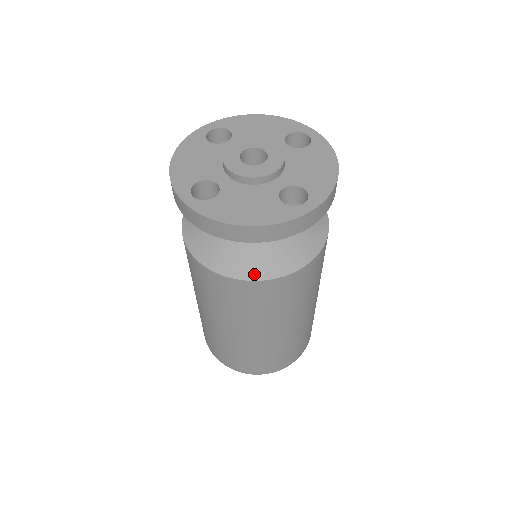
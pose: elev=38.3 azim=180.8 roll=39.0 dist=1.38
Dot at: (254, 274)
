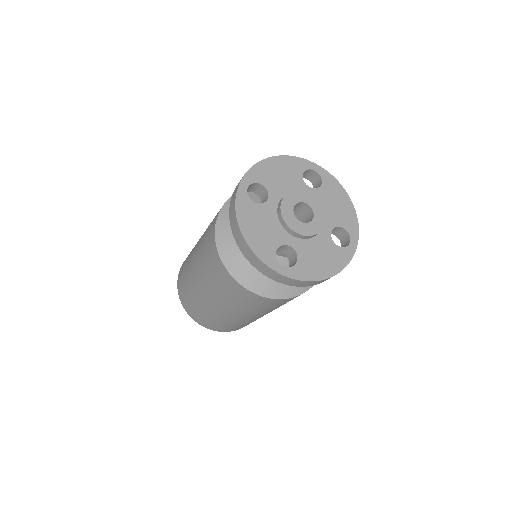
Dot at: (302, 289)
